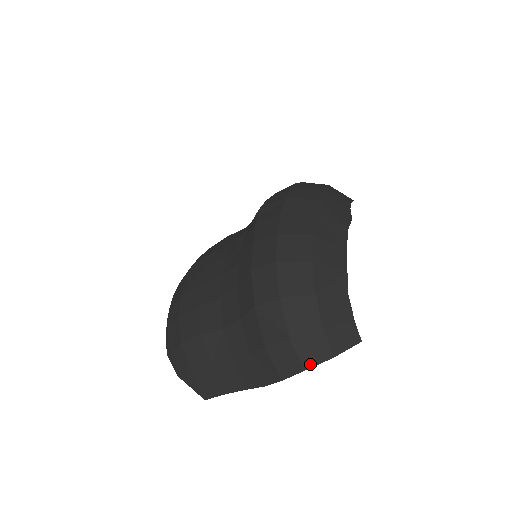
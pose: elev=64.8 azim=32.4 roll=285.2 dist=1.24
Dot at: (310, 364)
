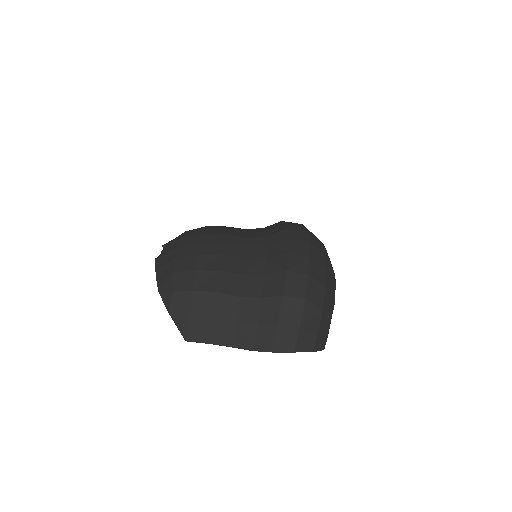
Dot at: (299, 350)
